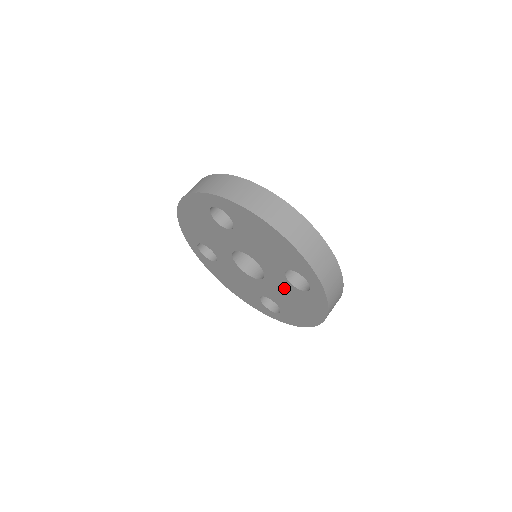
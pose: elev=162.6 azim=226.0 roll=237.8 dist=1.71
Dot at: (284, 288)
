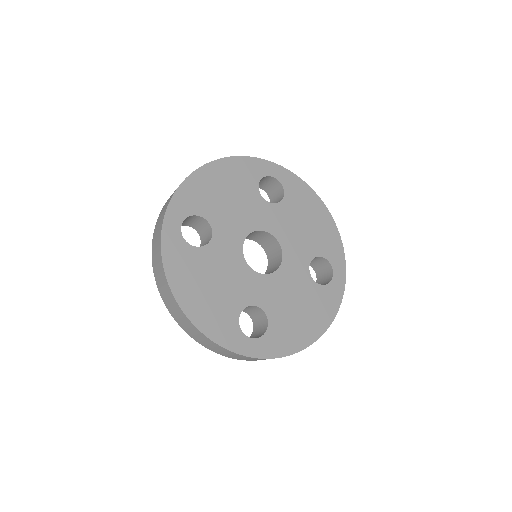
Dot at: occluded
